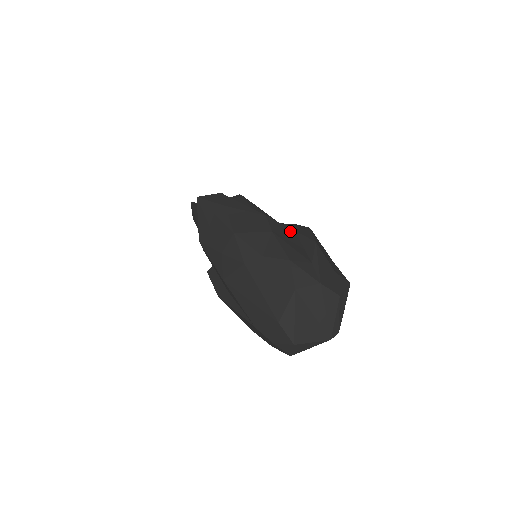
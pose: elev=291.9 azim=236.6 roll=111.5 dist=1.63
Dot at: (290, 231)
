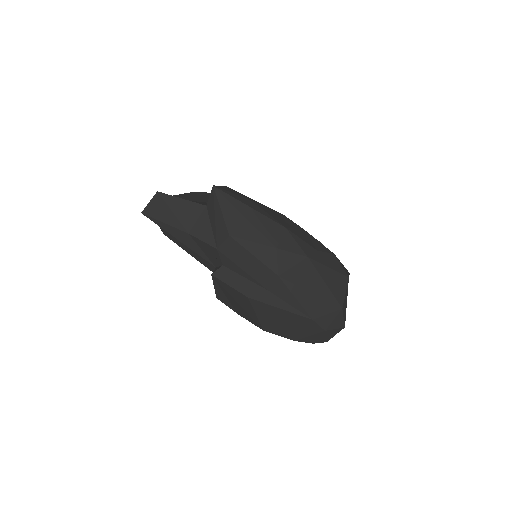
Dot at: occluded
